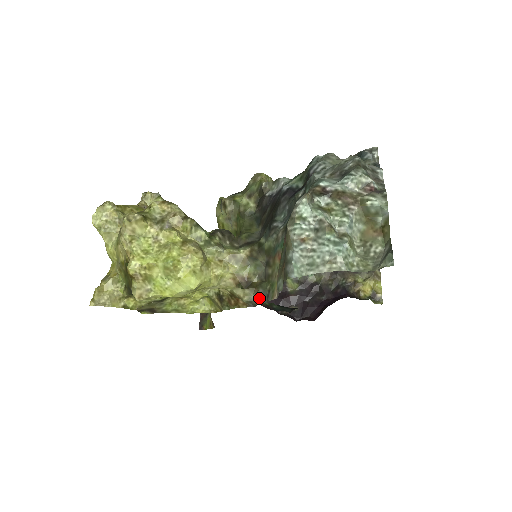
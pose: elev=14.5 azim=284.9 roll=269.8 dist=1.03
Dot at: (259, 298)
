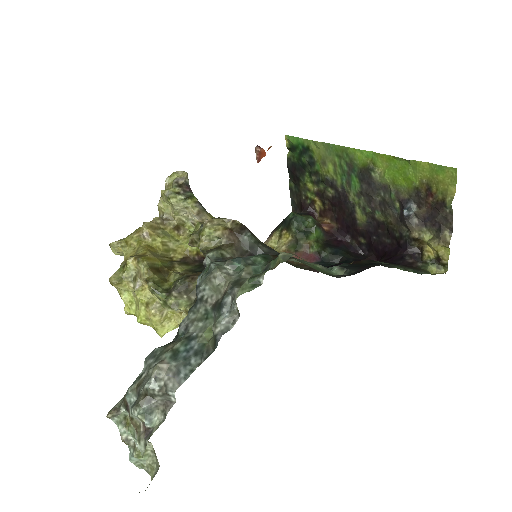
Dot at: occluded
